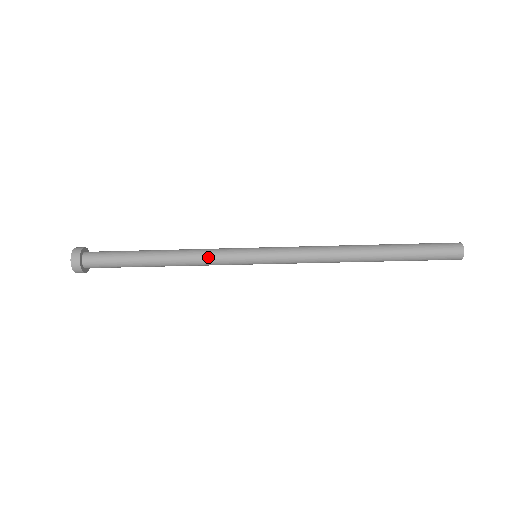
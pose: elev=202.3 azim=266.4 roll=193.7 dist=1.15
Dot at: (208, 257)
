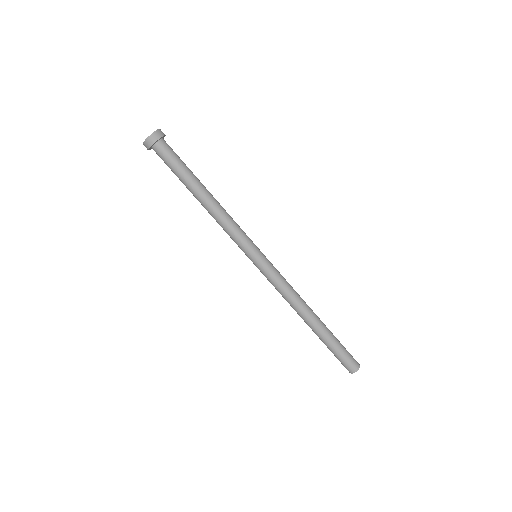
Dot at: (232, 227)
